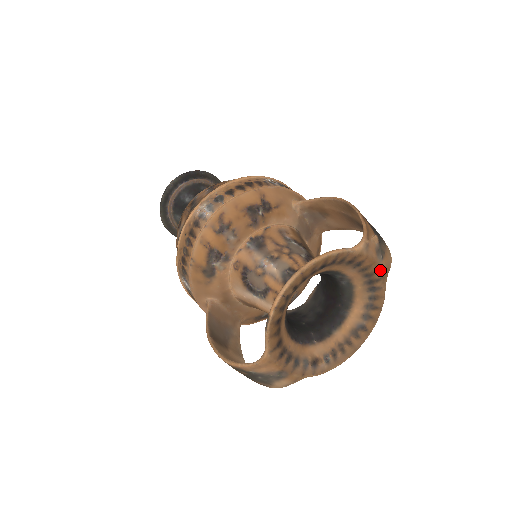
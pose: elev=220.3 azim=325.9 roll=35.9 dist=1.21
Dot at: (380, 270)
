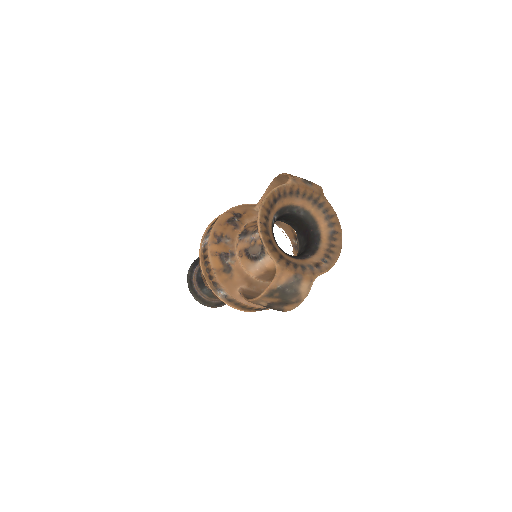
Dot at: (314, 191)
